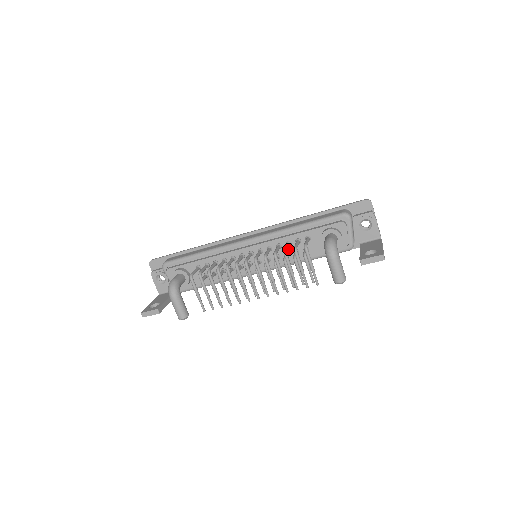
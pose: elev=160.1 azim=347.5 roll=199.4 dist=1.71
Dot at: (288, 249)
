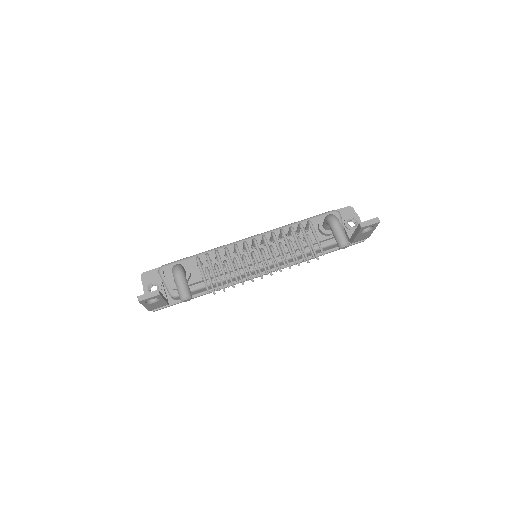
Dot at: occluded
